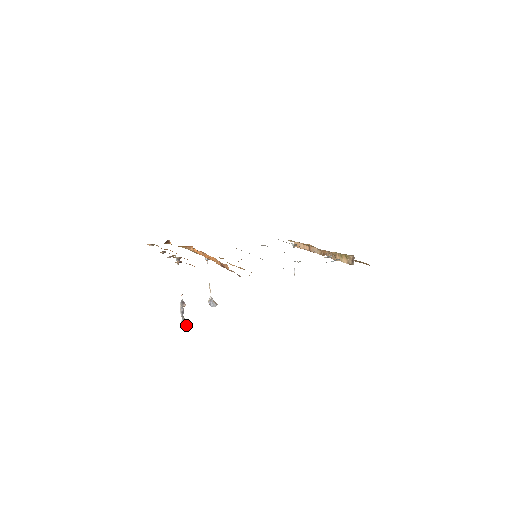
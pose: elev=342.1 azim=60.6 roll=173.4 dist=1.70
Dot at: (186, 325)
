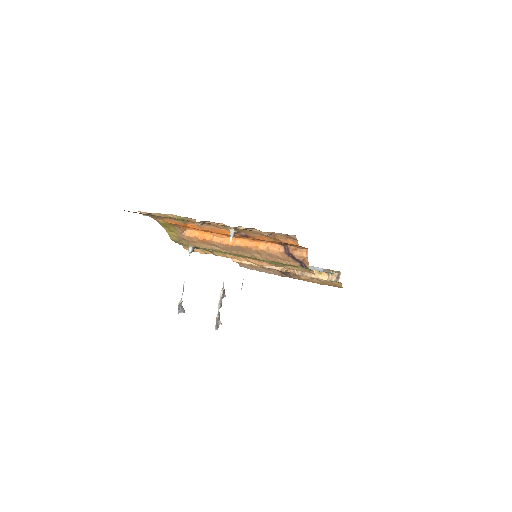
Dot at: (219, 323)
